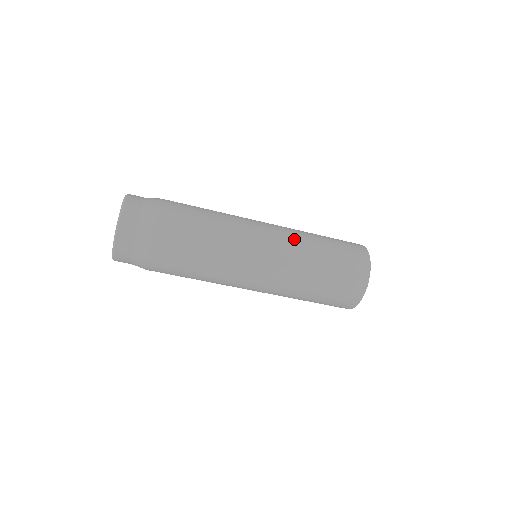
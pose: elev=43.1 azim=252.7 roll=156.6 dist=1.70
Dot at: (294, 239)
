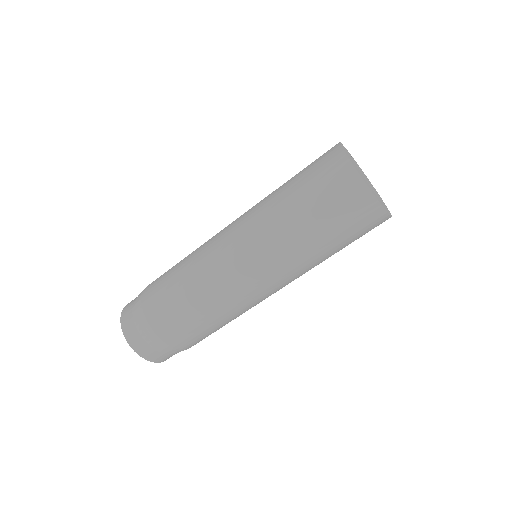
Dot at: occluded
